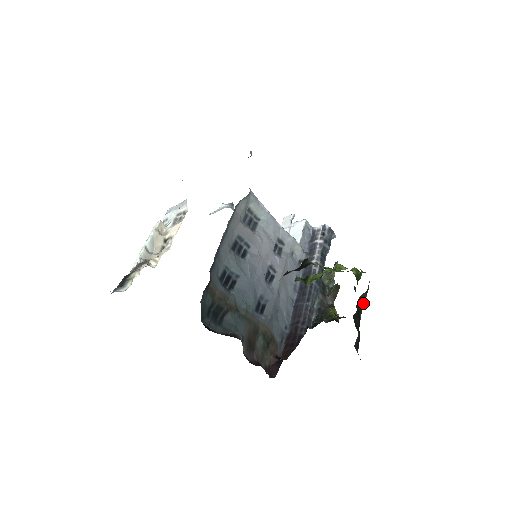
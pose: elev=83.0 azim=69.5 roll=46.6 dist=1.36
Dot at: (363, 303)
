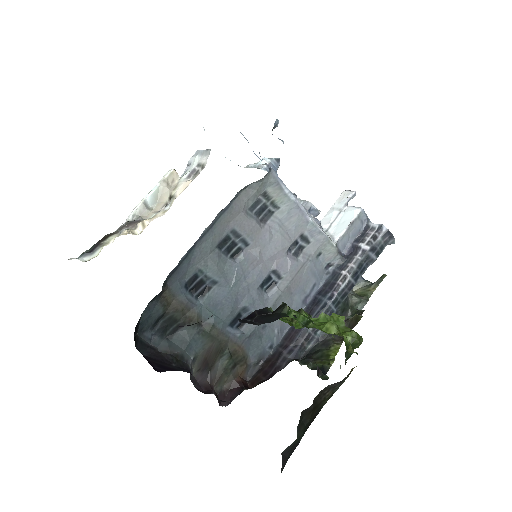
Dot at: (332, 393)
